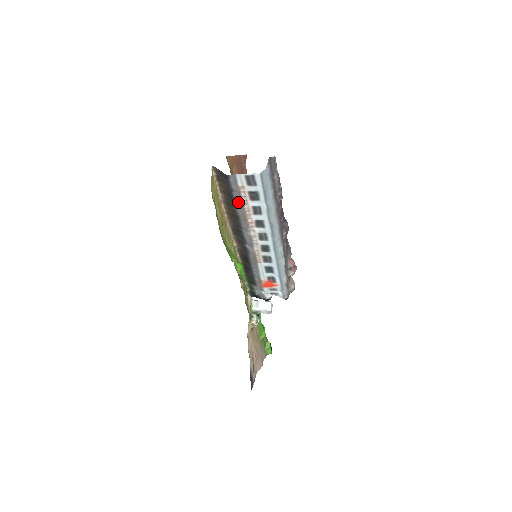
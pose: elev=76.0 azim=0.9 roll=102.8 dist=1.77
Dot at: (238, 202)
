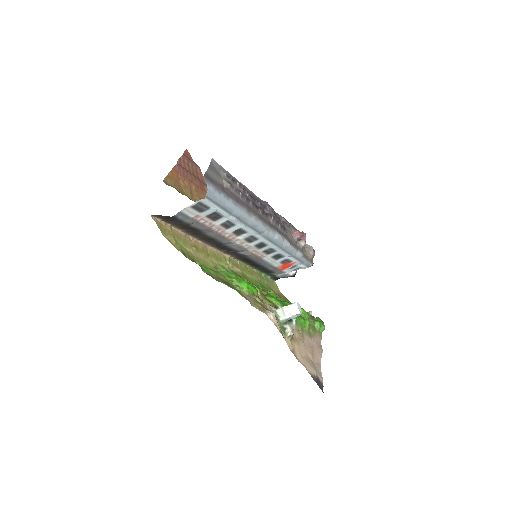
Dot at: (203, 229)
